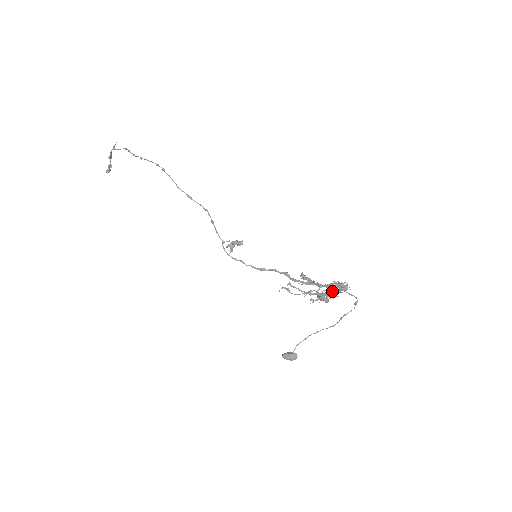
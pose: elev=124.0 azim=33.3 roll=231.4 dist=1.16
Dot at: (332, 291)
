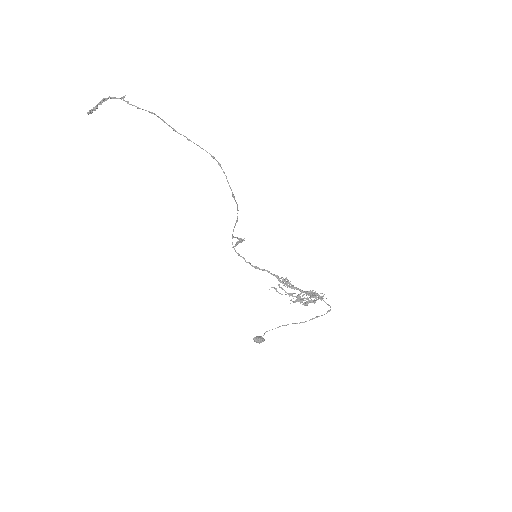
Dot at: occluded
